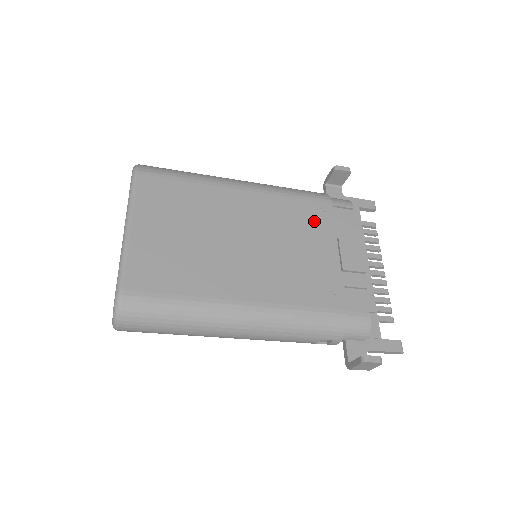
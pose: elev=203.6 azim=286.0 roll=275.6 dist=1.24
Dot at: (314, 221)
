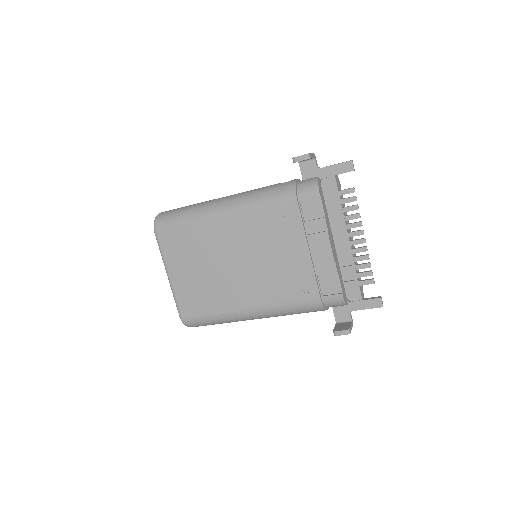
Dot at: (284, 226)
